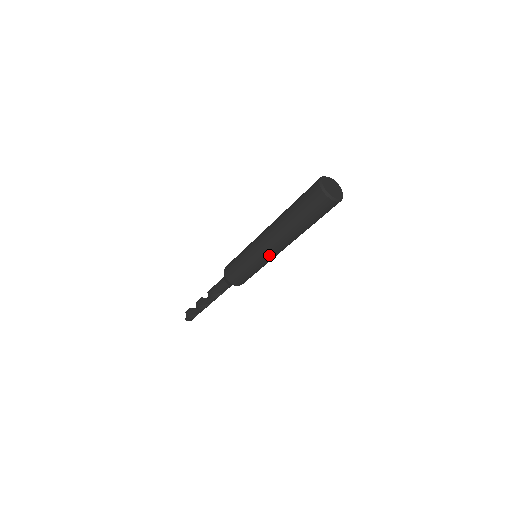
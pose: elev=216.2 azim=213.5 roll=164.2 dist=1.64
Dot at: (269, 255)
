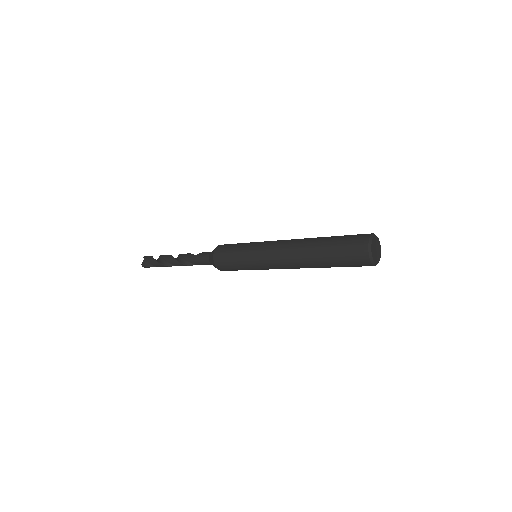
Dot at: (274, 267)
